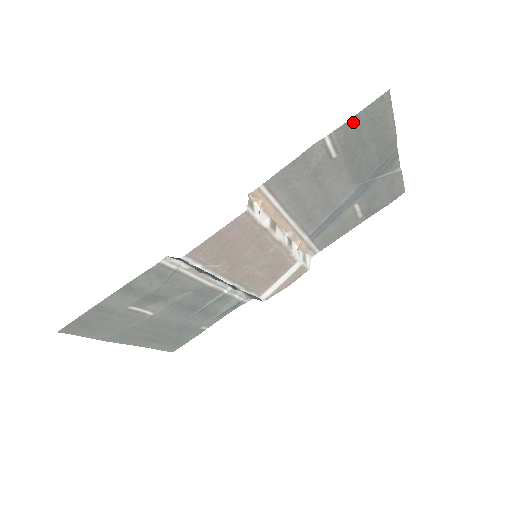
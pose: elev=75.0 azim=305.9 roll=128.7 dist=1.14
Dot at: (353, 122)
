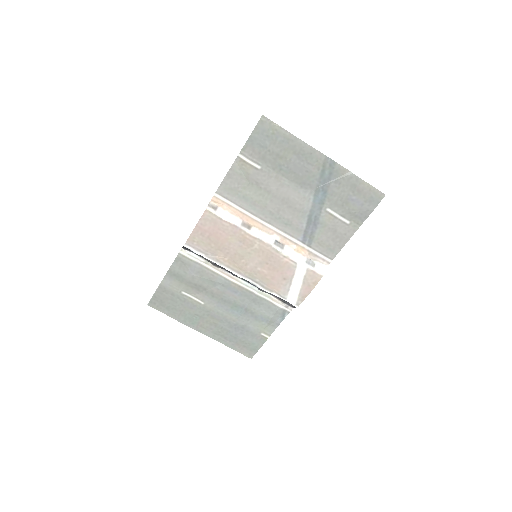
Dot at: (252, 141)
